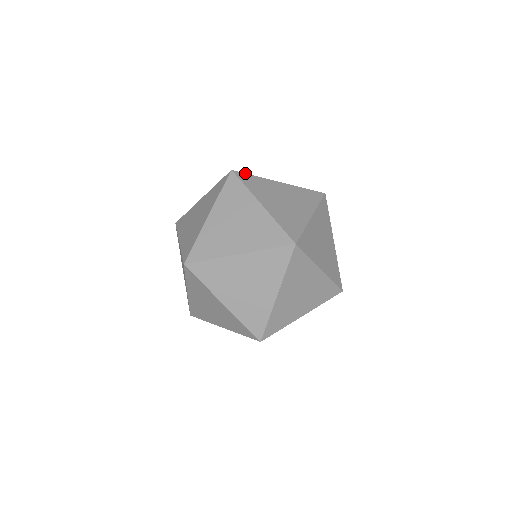
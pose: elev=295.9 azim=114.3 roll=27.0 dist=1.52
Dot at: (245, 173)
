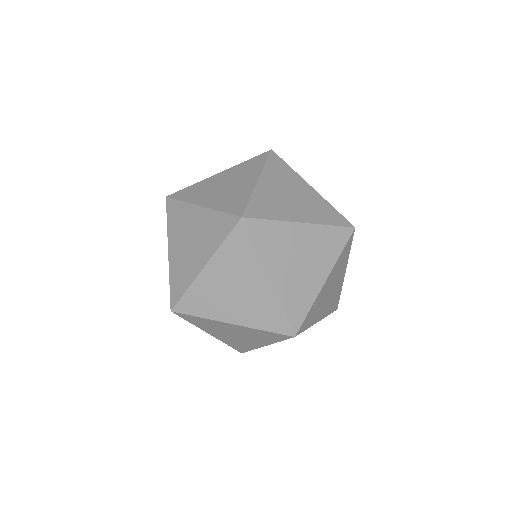
Dot at: (259, 219)
